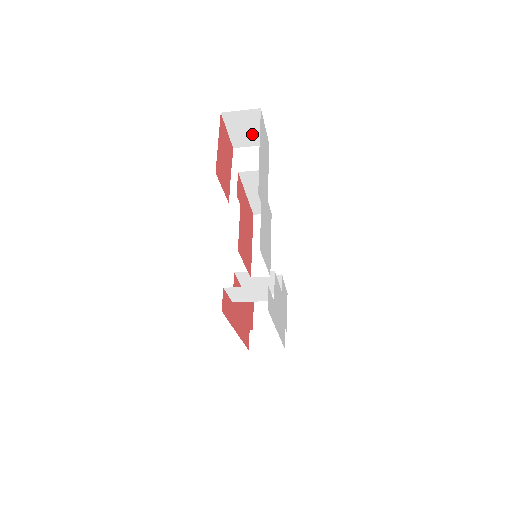
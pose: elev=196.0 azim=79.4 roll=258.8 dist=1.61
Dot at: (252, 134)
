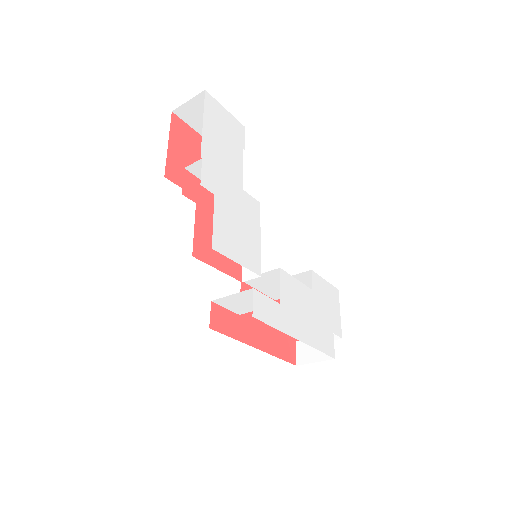
Dot at: occluded
